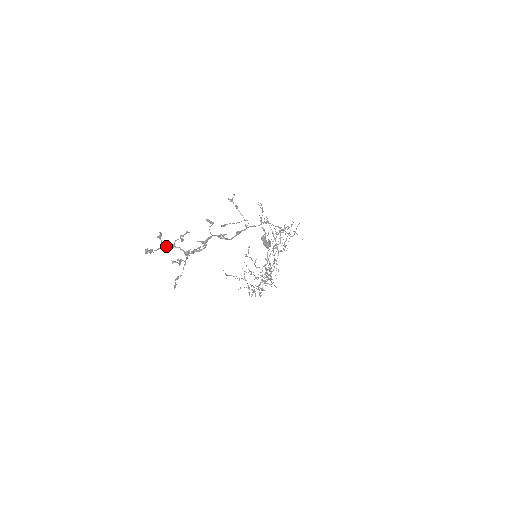
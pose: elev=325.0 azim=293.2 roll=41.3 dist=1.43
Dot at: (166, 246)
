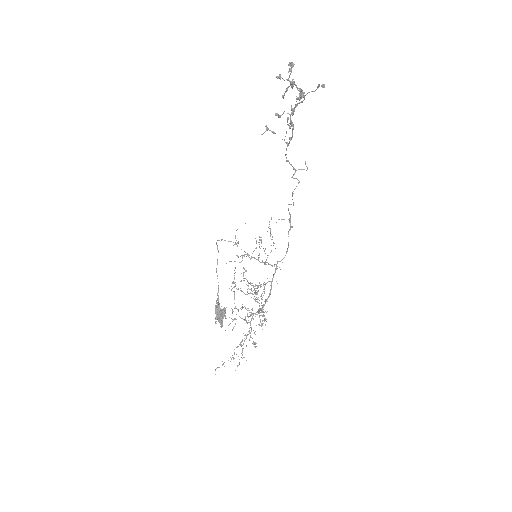
Dot at: (289, 81)
